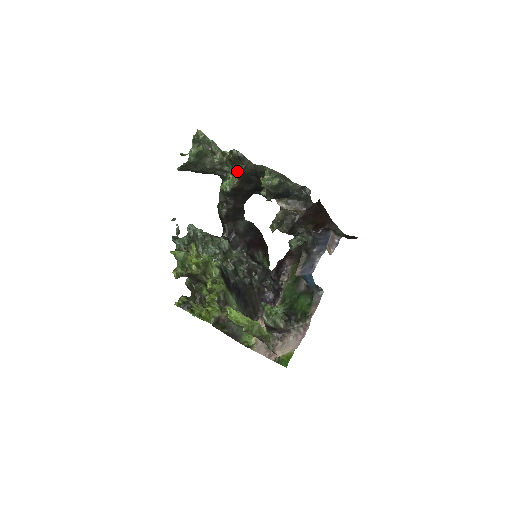
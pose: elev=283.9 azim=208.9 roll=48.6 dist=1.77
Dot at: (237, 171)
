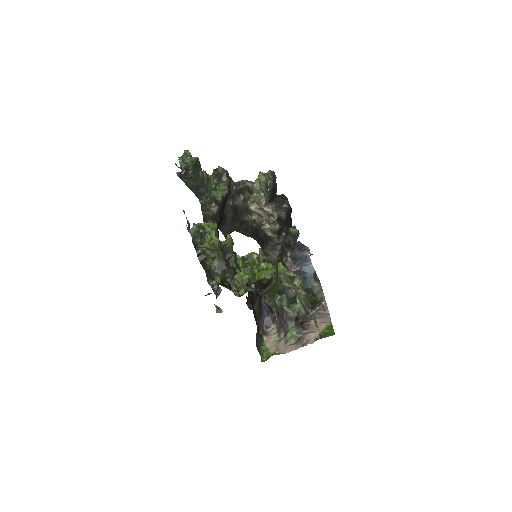
Dot at: (225, 183)
